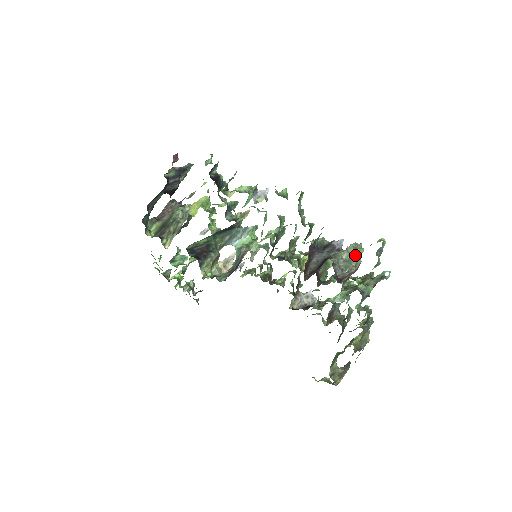
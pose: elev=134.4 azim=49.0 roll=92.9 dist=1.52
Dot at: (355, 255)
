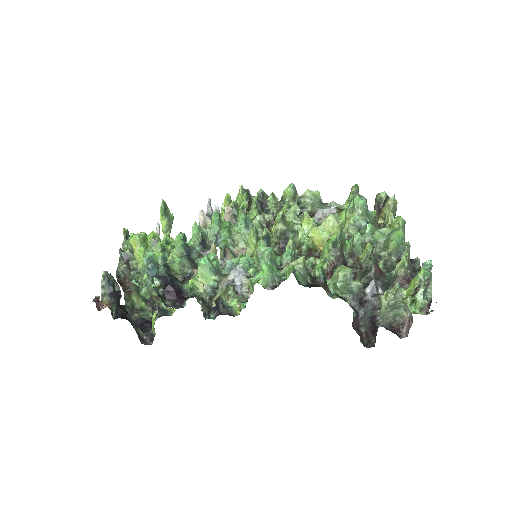
Dot at: (400, 303)
